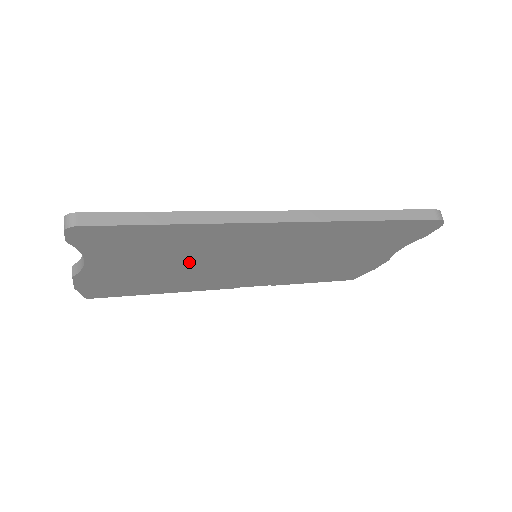
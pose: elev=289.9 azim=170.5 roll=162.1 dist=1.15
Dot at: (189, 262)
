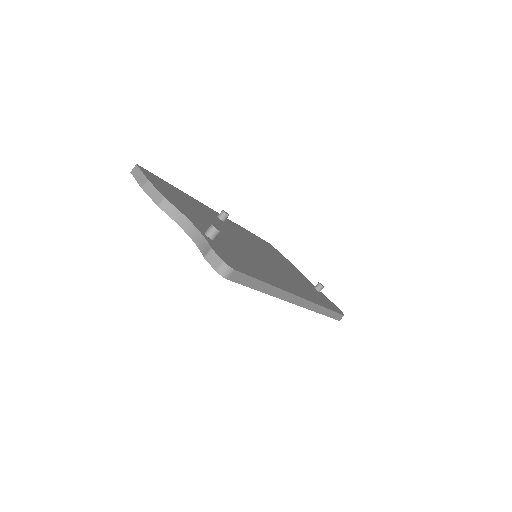
Dot at: occluded
